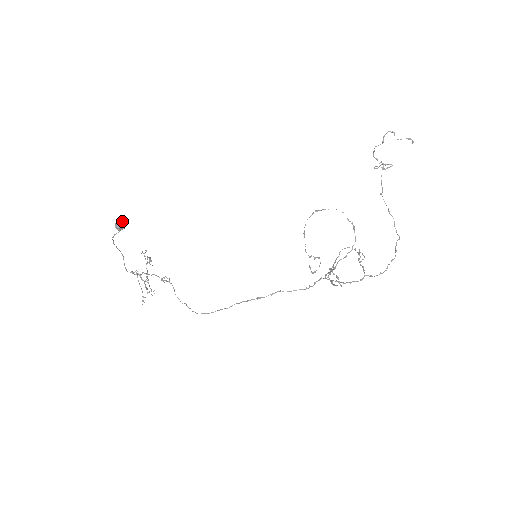
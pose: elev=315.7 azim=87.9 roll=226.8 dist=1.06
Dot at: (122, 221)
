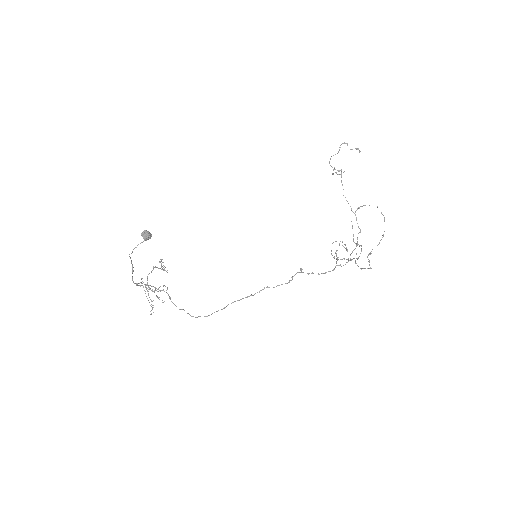
Dot at: (148, 231)
